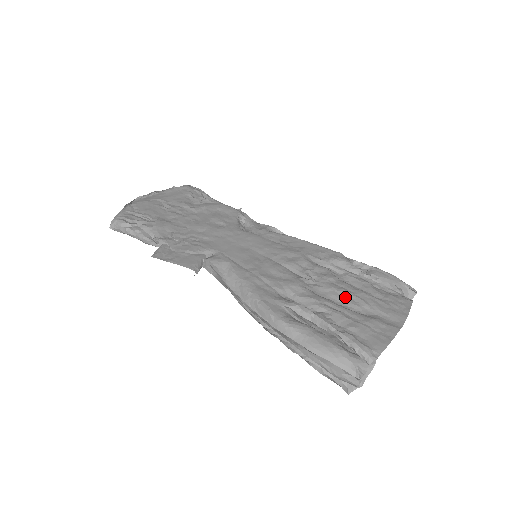
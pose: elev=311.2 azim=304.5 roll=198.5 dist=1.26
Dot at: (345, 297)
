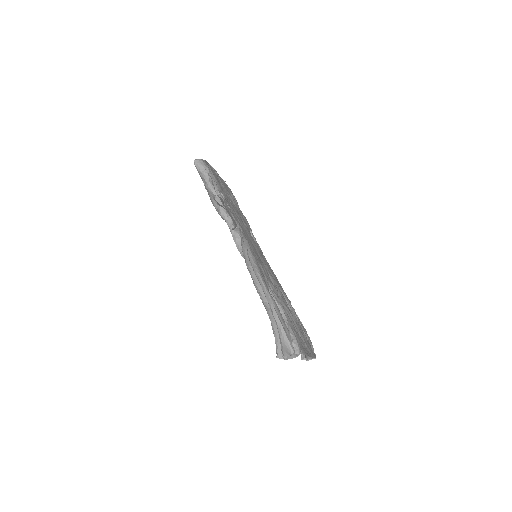
Dot at: (292, 318)
